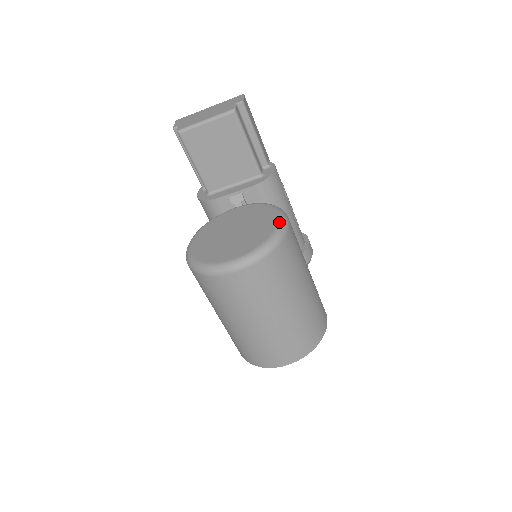
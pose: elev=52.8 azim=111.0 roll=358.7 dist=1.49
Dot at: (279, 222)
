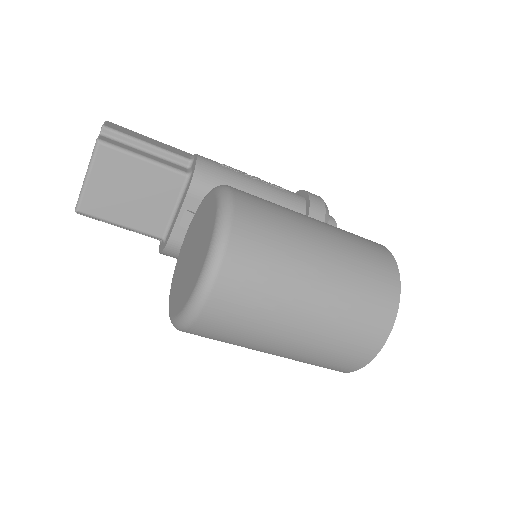
Dot at: (217, 199)
